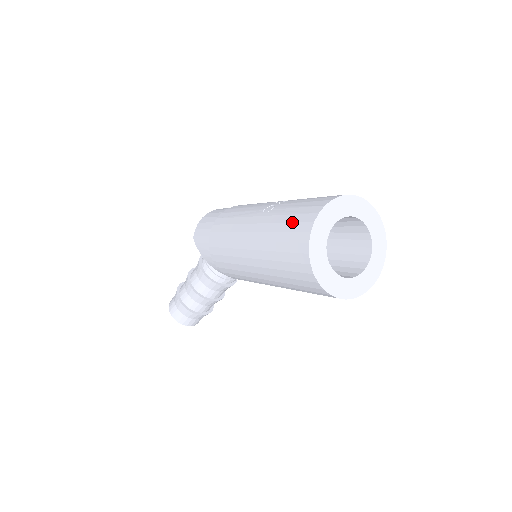
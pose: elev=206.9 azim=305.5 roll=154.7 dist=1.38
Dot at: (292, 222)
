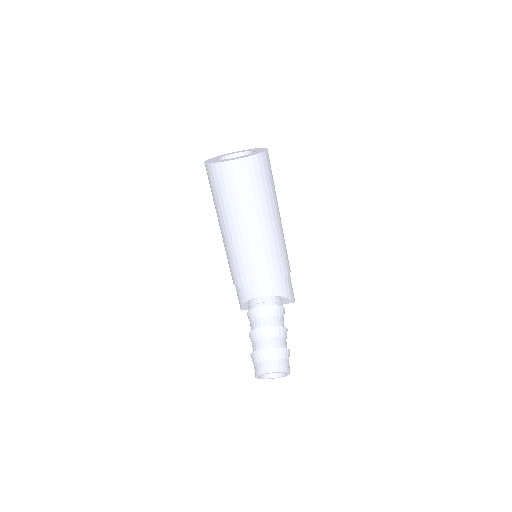
Dot at: occluded
